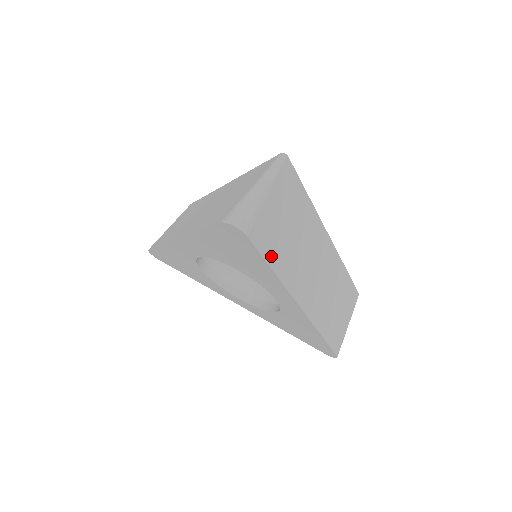
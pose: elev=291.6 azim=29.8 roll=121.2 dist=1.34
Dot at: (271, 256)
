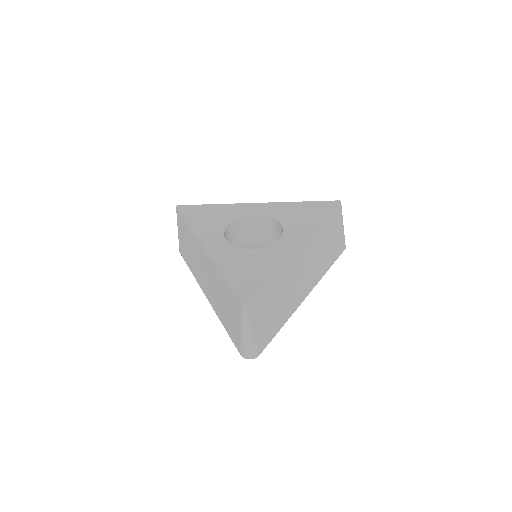
Dot at: (275, 330)
